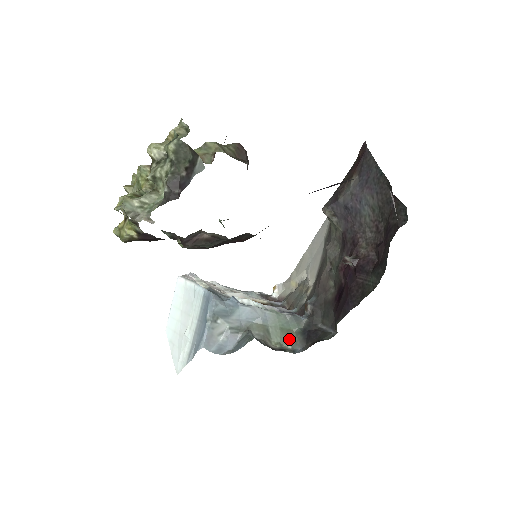
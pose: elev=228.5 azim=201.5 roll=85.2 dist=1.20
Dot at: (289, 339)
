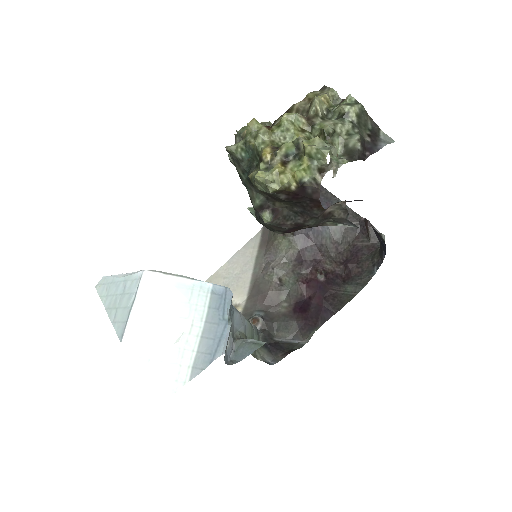
Dot at: (257, 352)
